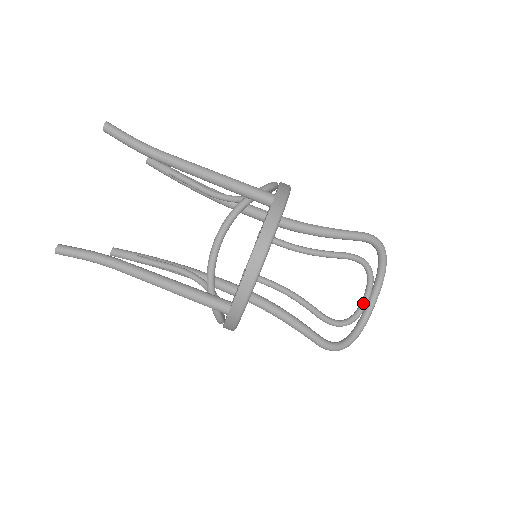
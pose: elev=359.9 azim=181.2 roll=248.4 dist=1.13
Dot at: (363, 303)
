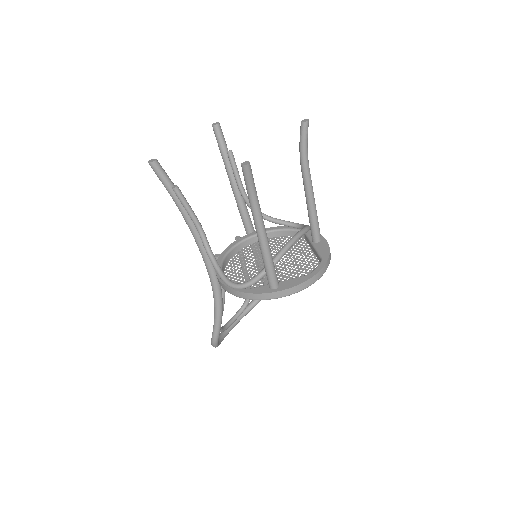
Dot at: (232, 322)
